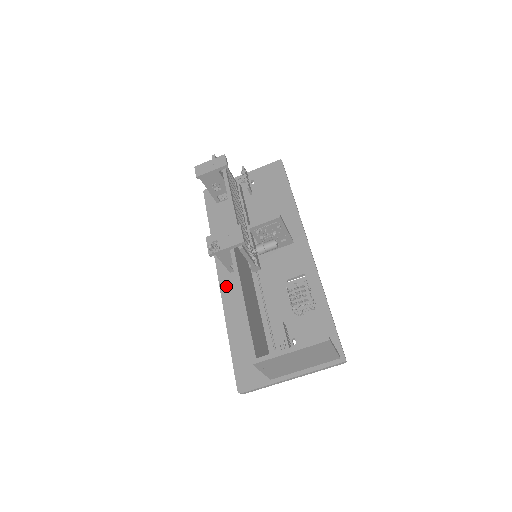
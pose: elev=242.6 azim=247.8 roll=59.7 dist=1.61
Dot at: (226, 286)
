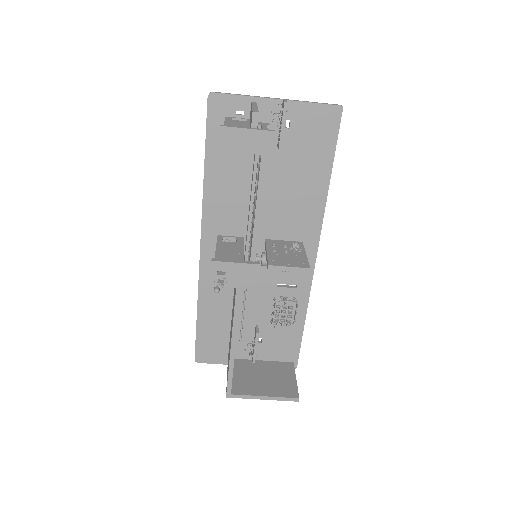
Dot at: (208, 262)
